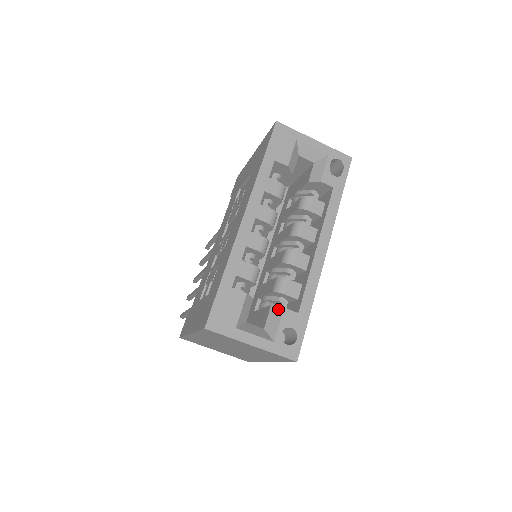
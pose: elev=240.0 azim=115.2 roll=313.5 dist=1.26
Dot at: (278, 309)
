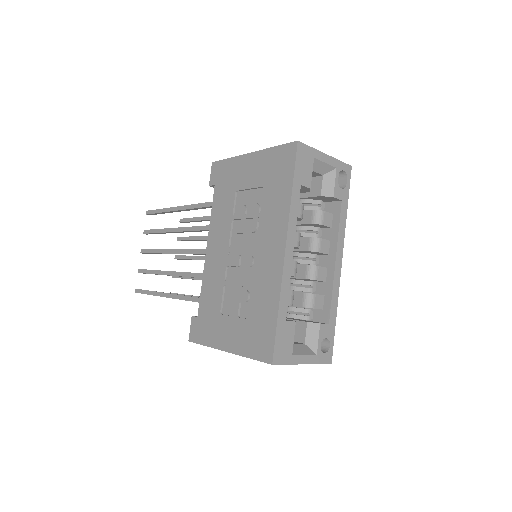
Dot at: (315, 325)
